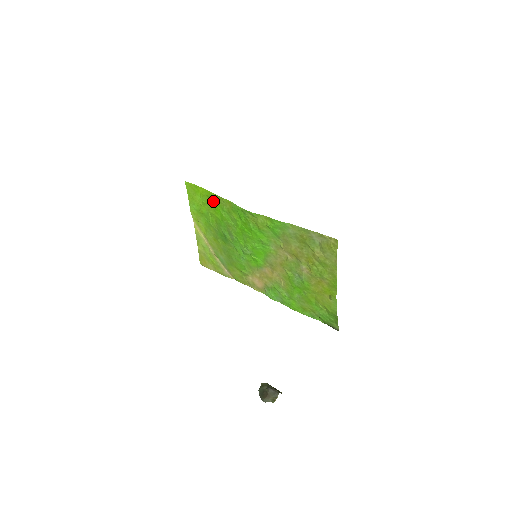
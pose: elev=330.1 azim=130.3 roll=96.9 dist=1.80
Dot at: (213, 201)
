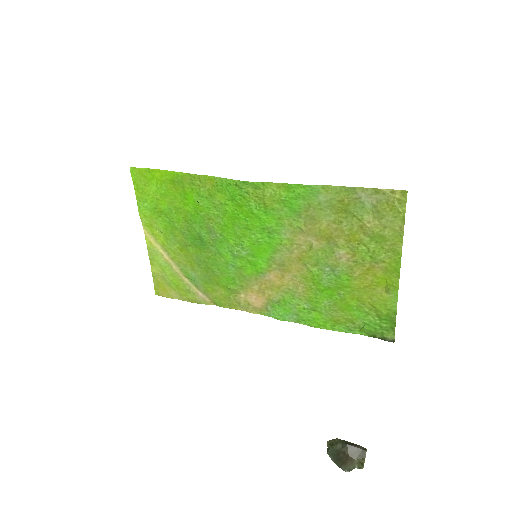
Dot at: (180, 186)
